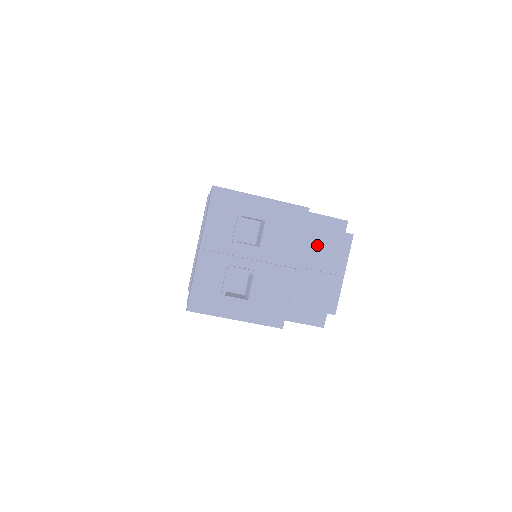
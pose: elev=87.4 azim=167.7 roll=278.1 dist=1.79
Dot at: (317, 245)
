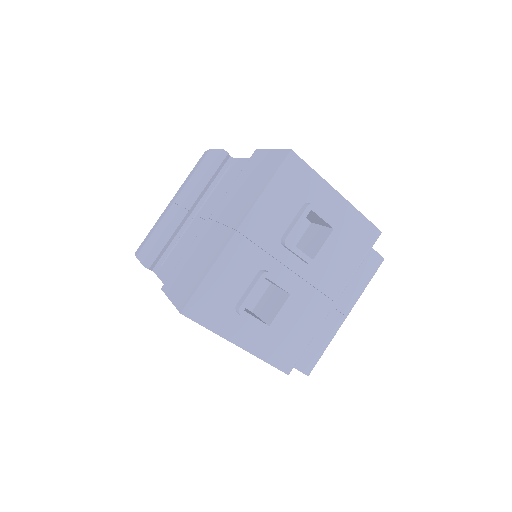
Dot at: occluded
